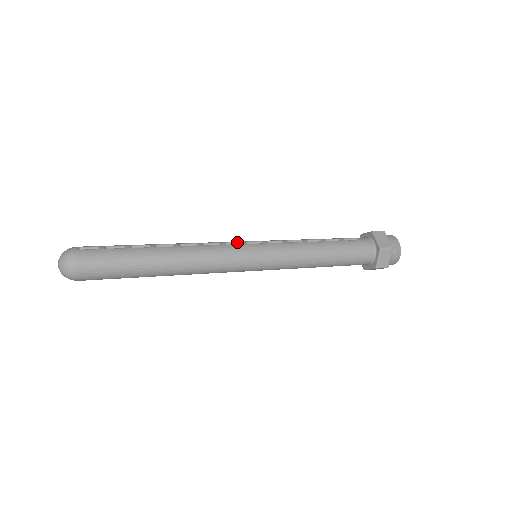
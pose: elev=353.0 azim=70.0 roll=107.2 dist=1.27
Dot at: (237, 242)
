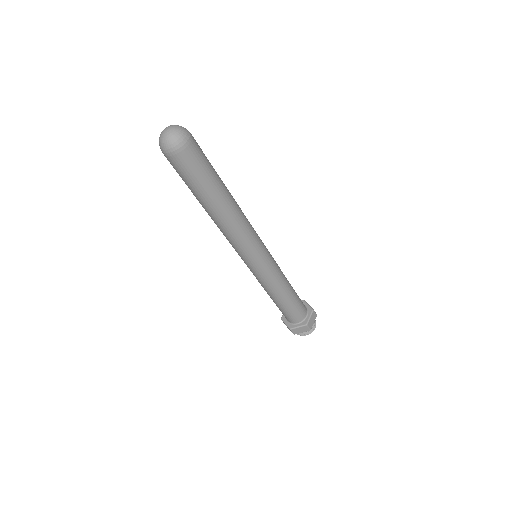
Dot at: occluded
